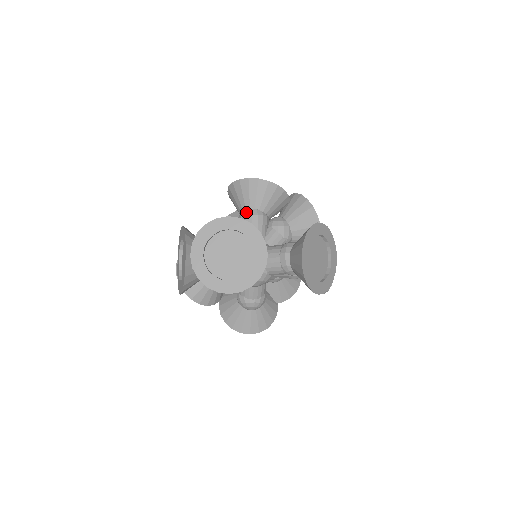
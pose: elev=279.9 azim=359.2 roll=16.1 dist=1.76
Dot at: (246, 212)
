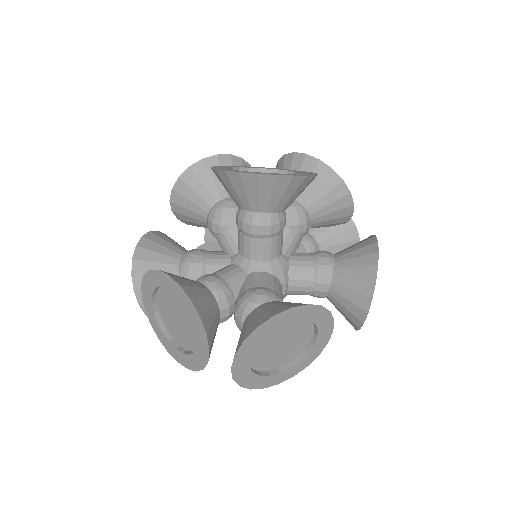
Dot at: (262, 220)
